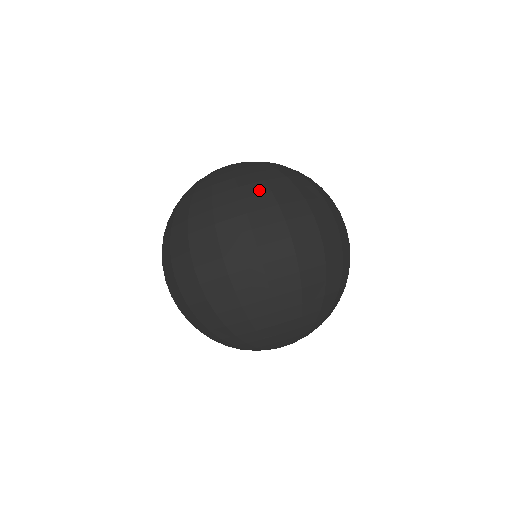
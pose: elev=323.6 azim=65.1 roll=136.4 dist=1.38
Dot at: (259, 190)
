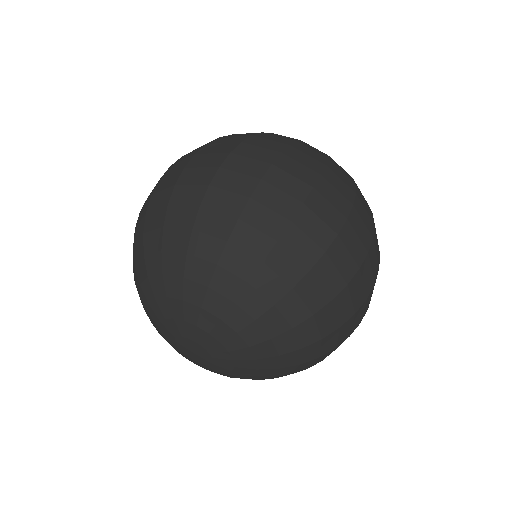
Dot at: occluded
